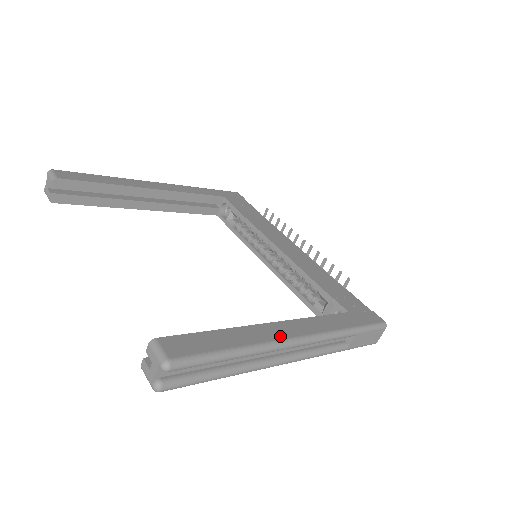
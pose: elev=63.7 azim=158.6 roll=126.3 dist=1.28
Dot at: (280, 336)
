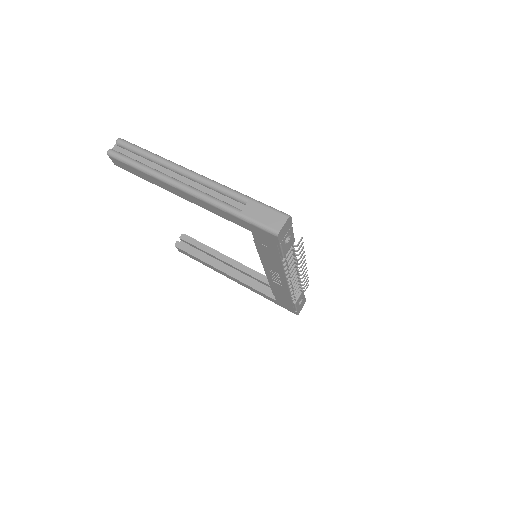
Dot at: occluded
